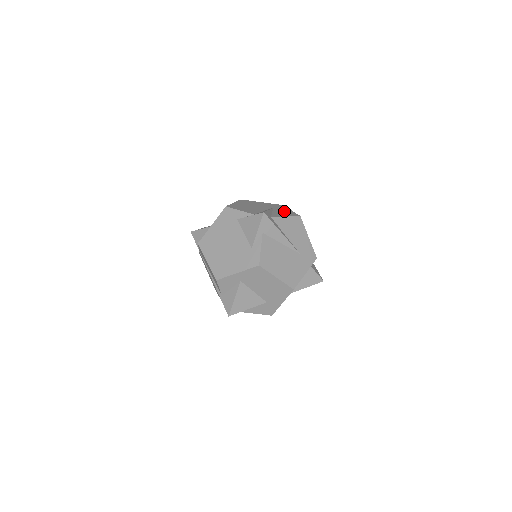
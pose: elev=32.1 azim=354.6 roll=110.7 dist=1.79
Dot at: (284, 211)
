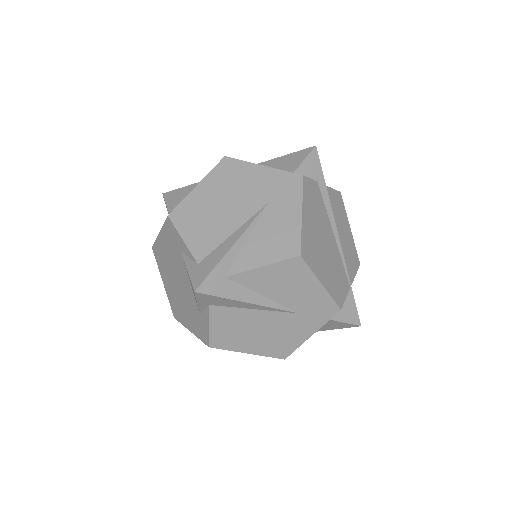
Dot at: (279, 226)
